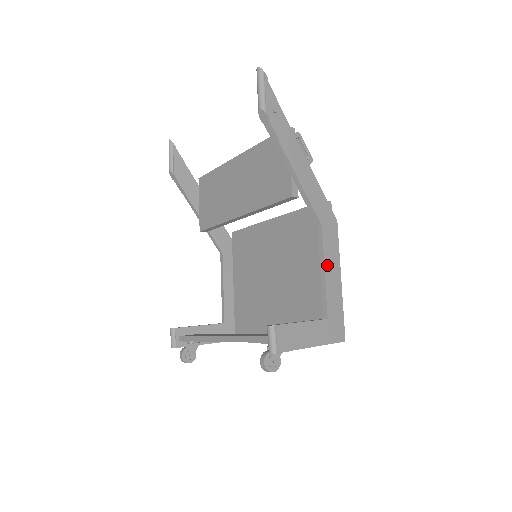
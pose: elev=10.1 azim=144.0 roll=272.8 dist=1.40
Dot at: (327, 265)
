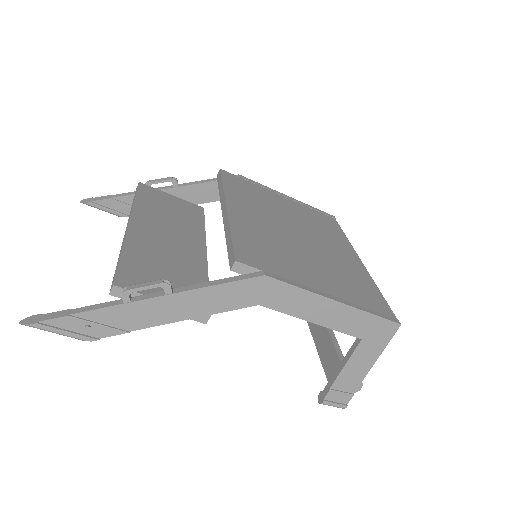
Dot at: (308, 316)
